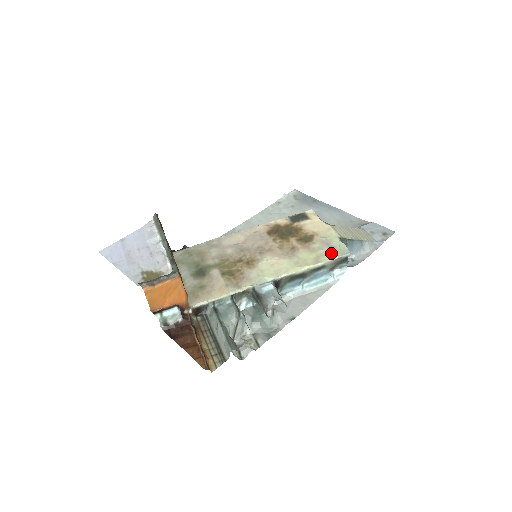
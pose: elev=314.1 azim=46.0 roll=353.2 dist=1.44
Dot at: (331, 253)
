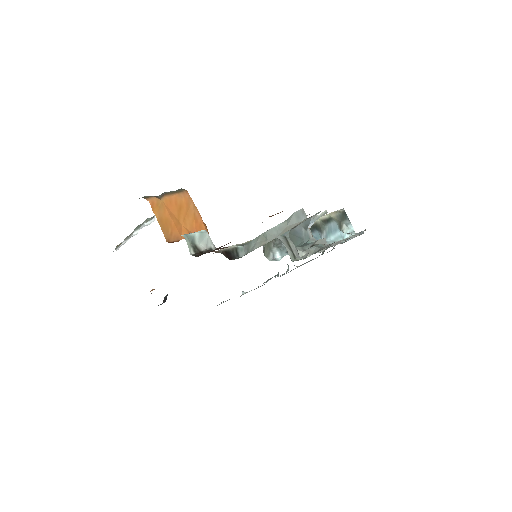
Dot at: occluded
